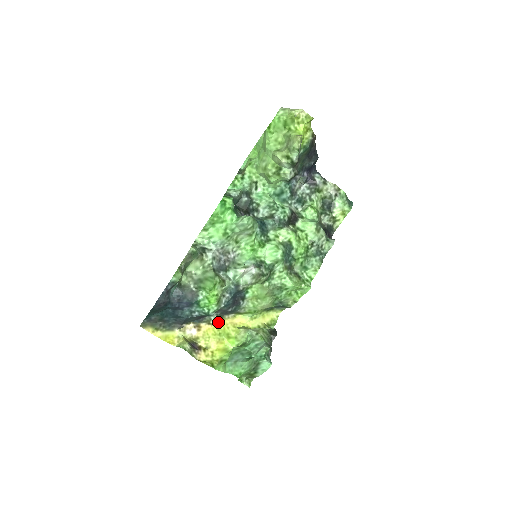
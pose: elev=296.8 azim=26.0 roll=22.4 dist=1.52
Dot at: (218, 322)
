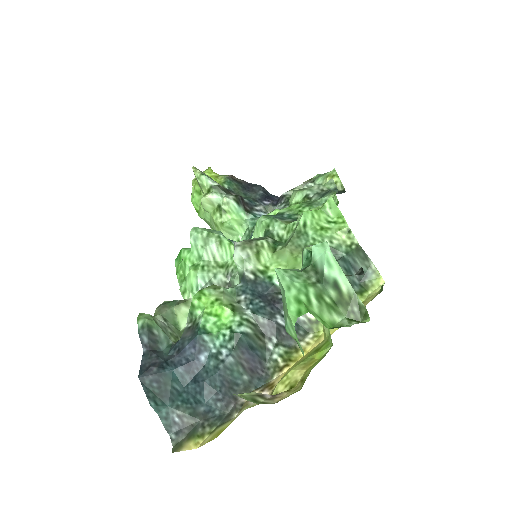
Dot at: (298, 361)
